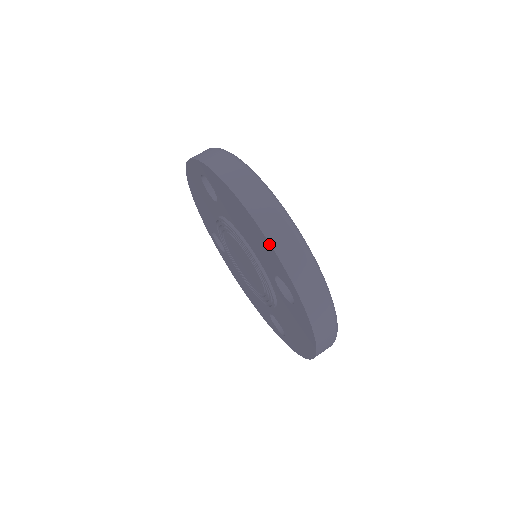
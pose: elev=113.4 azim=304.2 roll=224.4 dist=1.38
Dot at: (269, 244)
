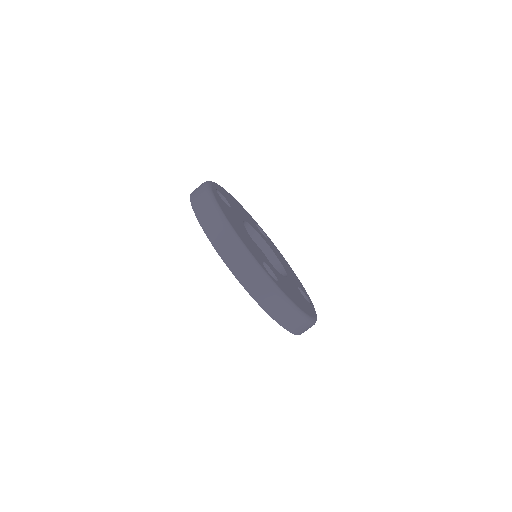
Dot at: occluded
